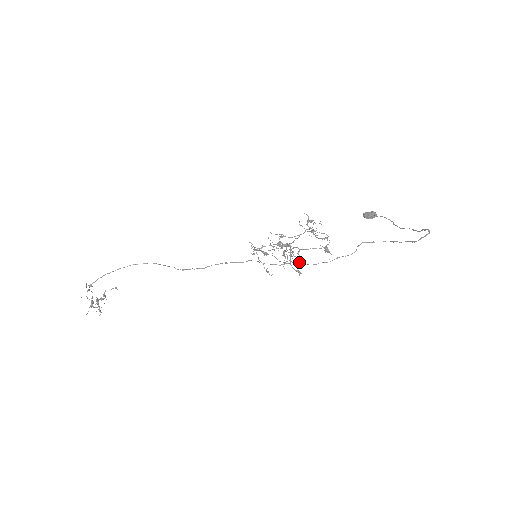
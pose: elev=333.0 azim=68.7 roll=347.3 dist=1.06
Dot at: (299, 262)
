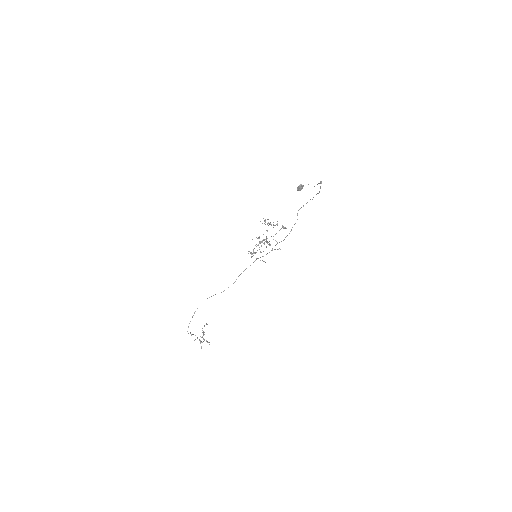
Dot at: (277, 243)
